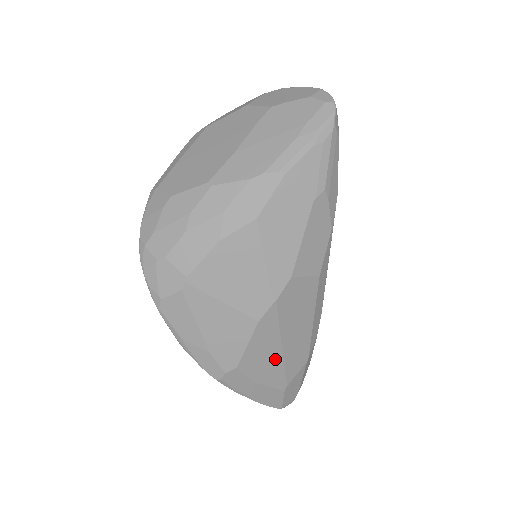
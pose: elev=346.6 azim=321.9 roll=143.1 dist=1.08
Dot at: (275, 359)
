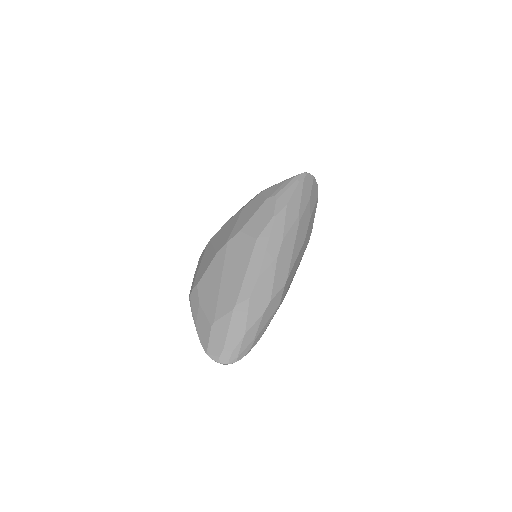
Dot at: (215, 289)
